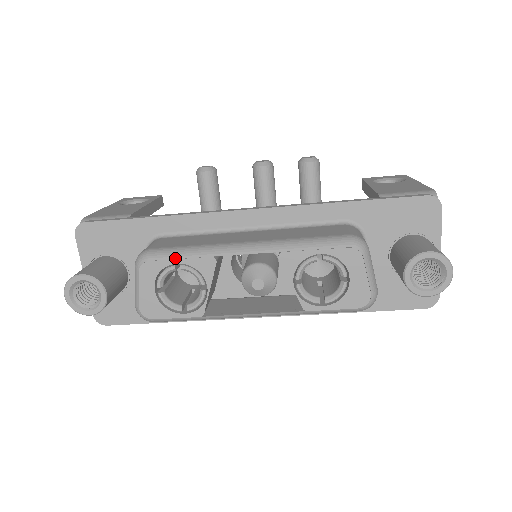
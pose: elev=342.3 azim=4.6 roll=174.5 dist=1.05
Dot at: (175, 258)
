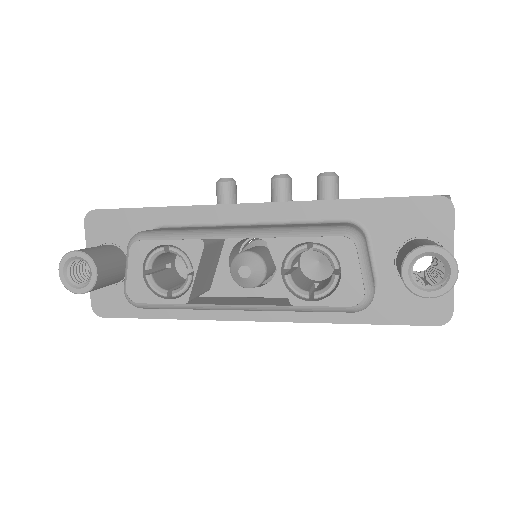
Dot at: (165, 239)
